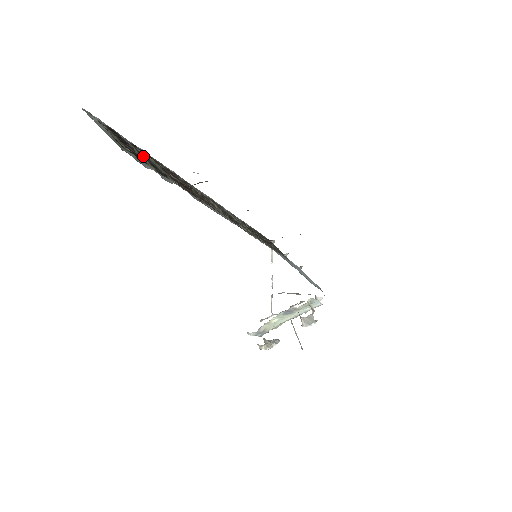
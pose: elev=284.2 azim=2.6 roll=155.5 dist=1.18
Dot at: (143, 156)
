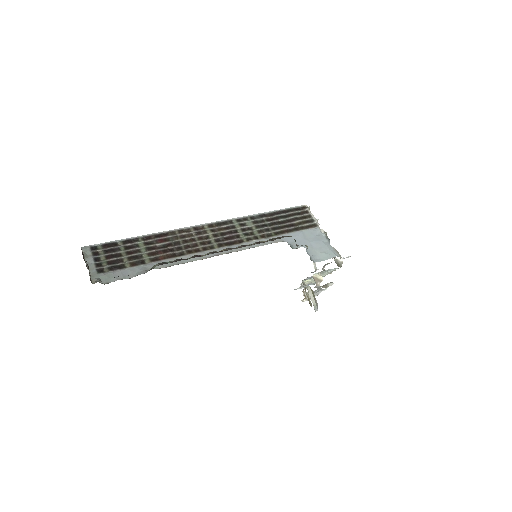
Dot at: (128, 252)
